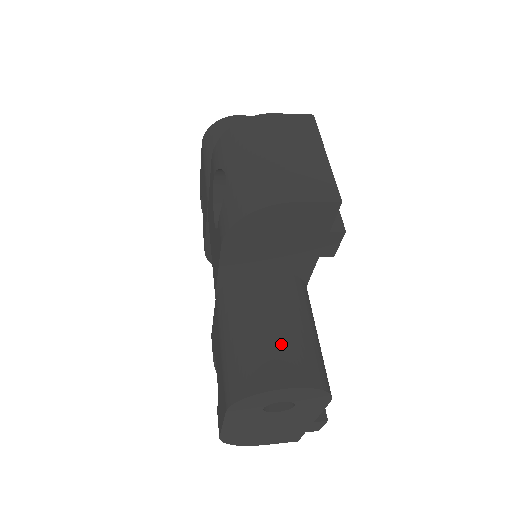
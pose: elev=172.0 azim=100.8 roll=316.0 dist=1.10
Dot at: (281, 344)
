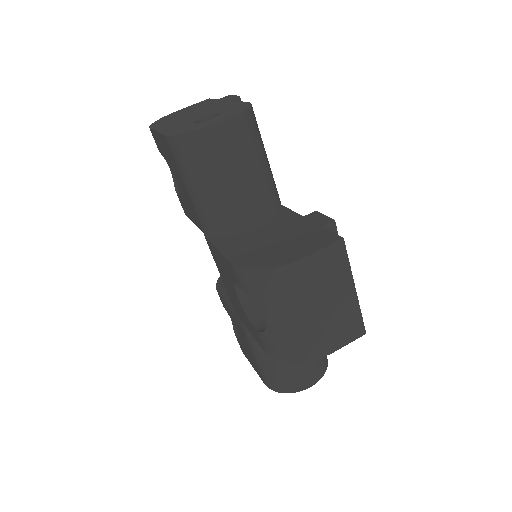
Dot at: (303, 365)
